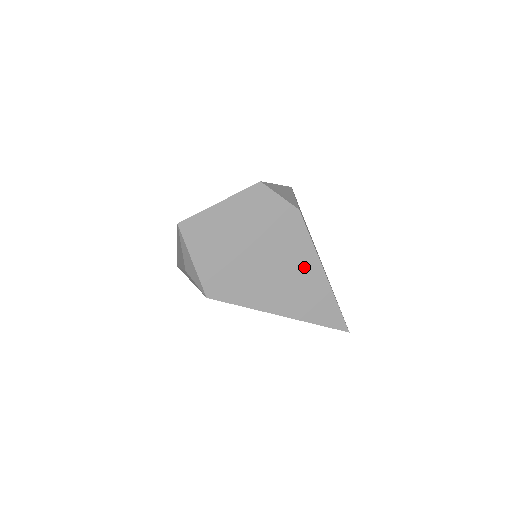
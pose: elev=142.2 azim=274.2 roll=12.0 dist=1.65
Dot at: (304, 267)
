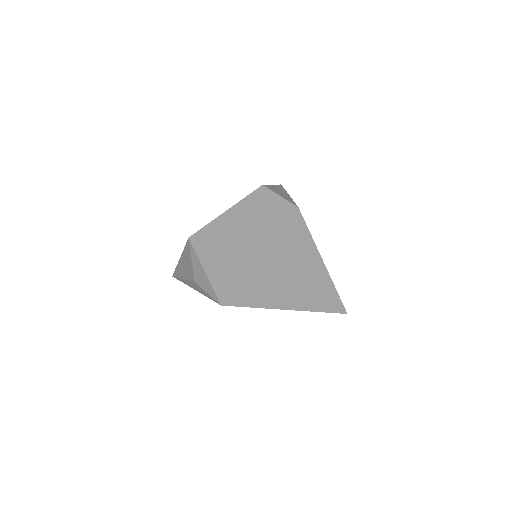
Dot at: (306, 261)
